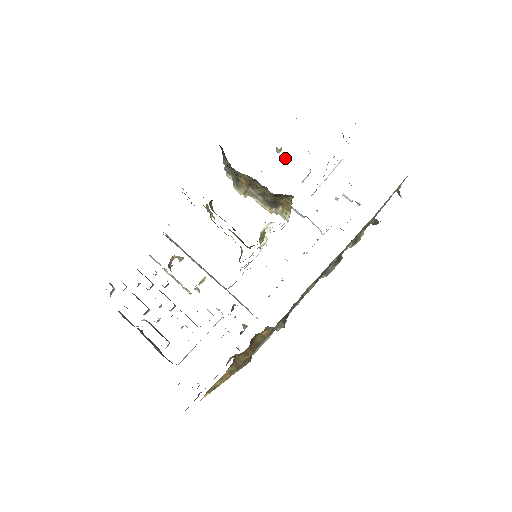
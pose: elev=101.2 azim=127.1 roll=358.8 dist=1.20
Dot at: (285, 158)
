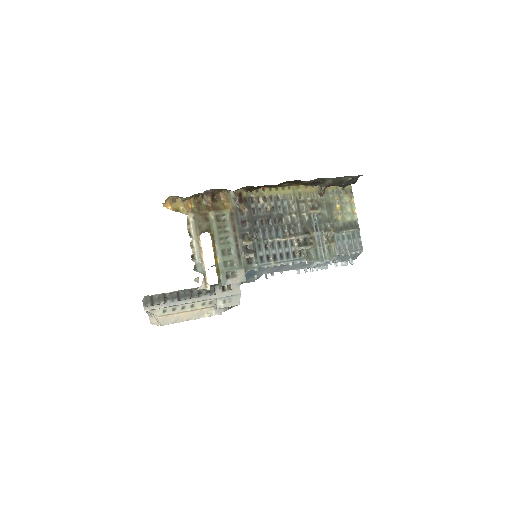
Dot at: occluded
